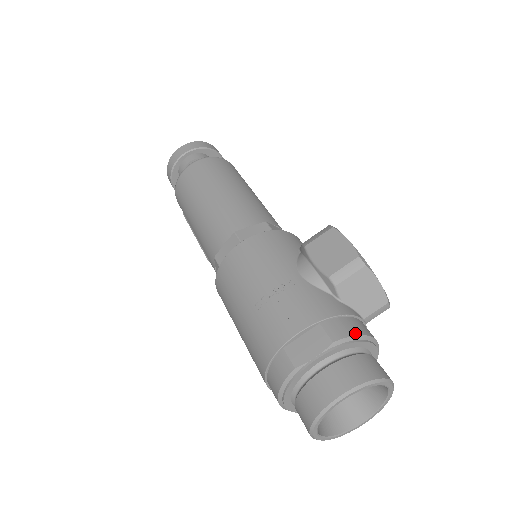
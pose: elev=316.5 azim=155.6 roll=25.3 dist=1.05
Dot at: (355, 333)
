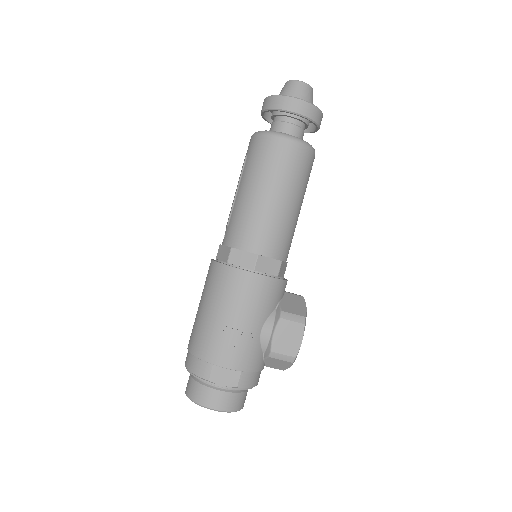
Dot at: (252, 386)
